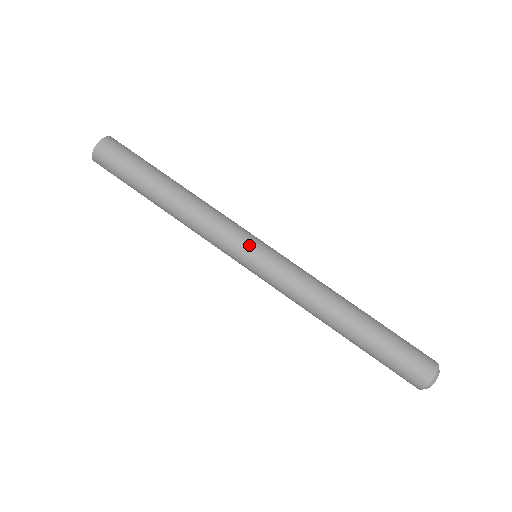
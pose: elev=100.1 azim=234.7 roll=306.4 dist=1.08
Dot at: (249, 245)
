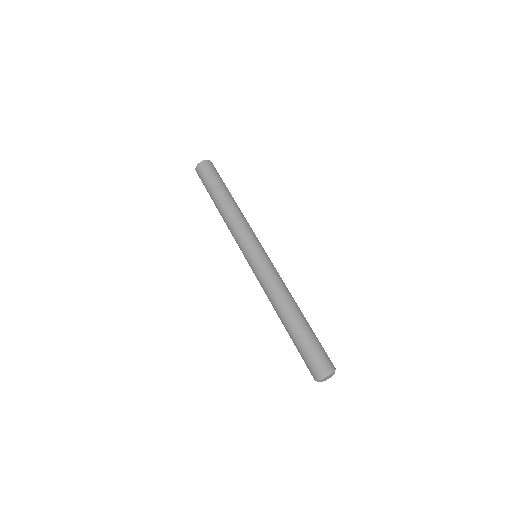
Dot at: (247, 250)
